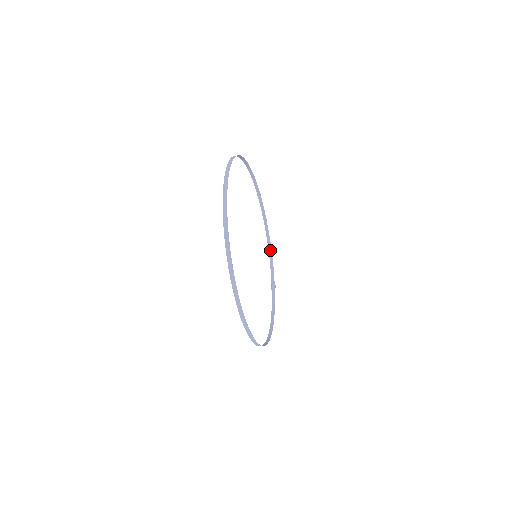
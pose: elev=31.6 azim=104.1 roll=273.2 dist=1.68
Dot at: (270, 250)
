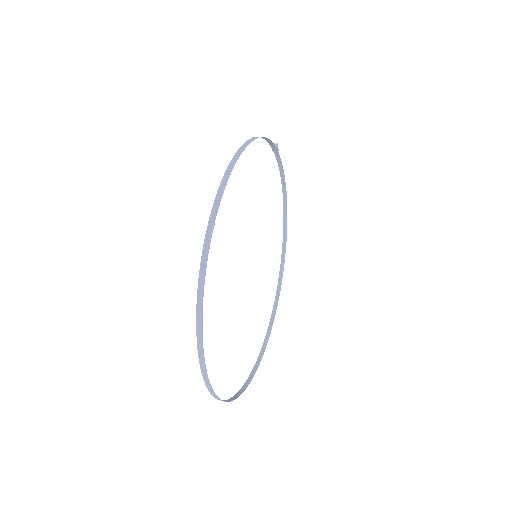
Dot at: (258, 137)
